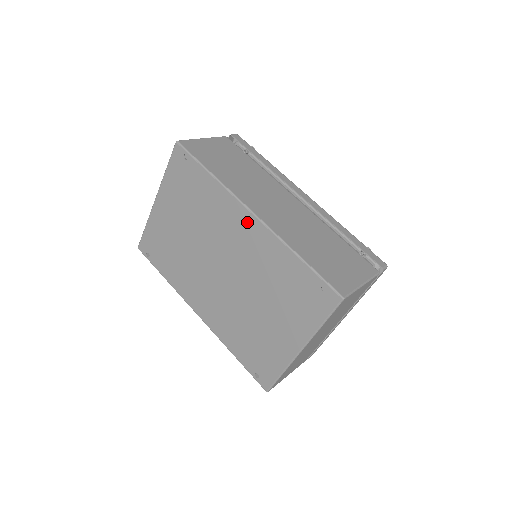
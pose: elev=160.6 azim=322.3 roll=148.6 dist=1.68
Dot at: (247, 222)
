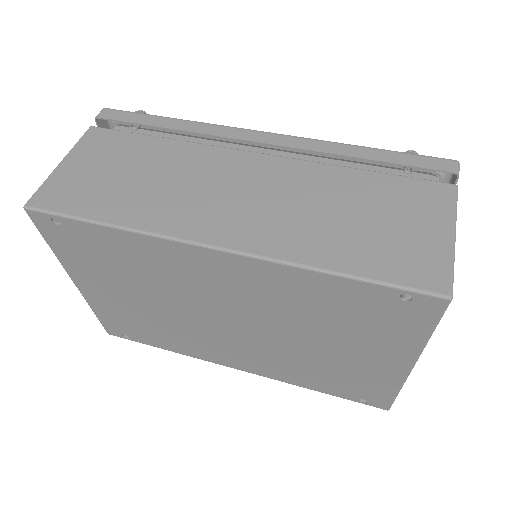
Dot at: (216, 262)
